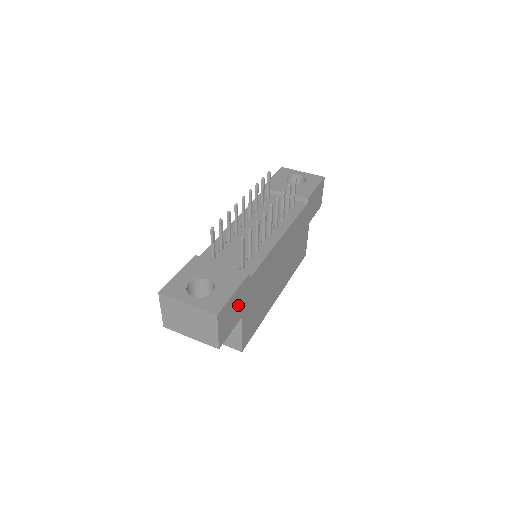
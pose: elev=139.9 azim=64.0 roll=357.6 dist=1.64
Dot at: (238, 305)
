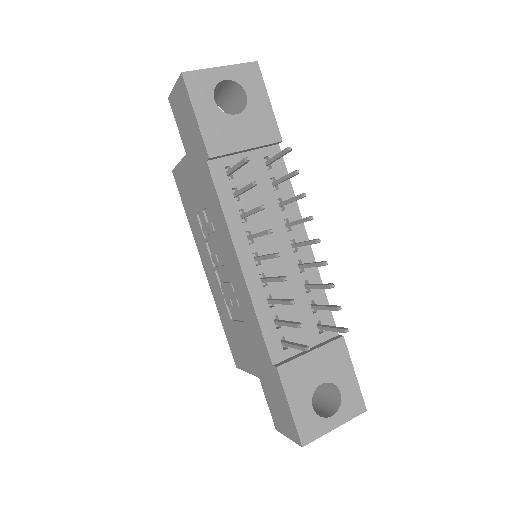
Dot at: occluded
